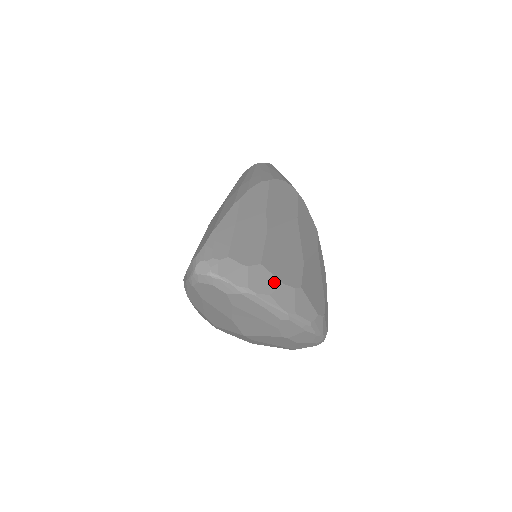
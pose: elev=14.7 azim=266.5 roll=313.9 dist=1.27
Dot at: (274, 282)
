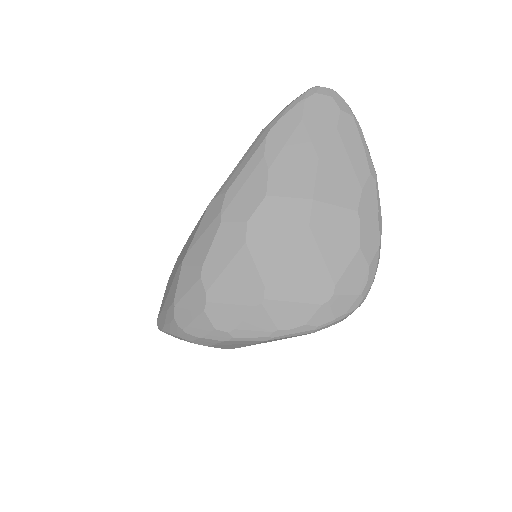
Dot at: occluded
